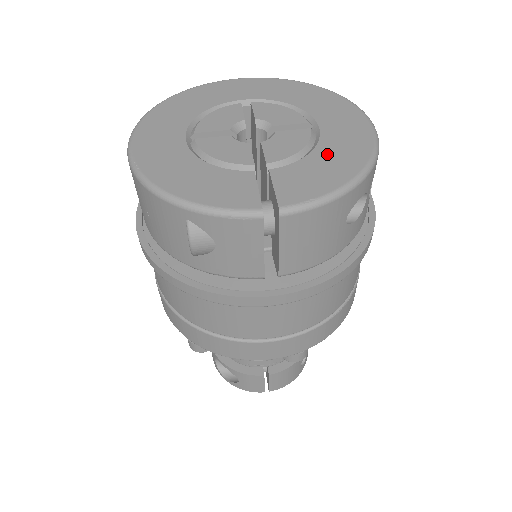
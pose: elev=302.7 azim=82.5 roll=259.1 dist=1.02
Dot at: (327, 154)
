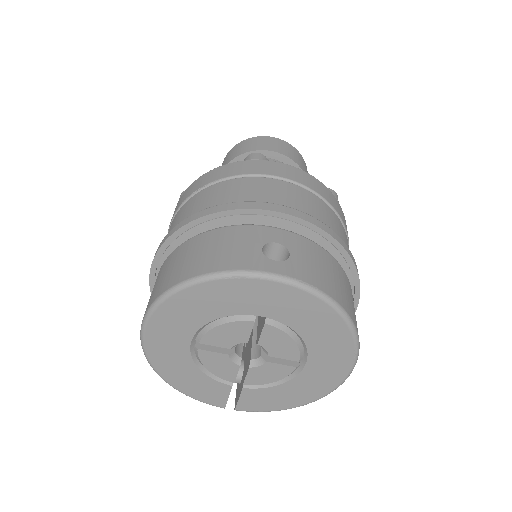
Dot at: (290, 390)
